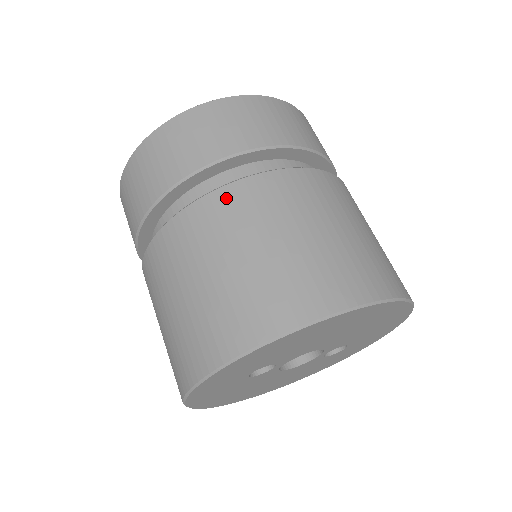
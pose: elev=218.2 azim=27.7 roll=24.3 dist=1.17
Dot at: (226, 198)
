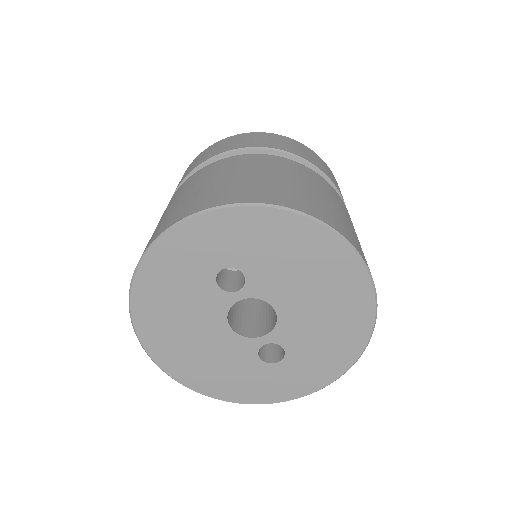
Dot at: (301, 167)
